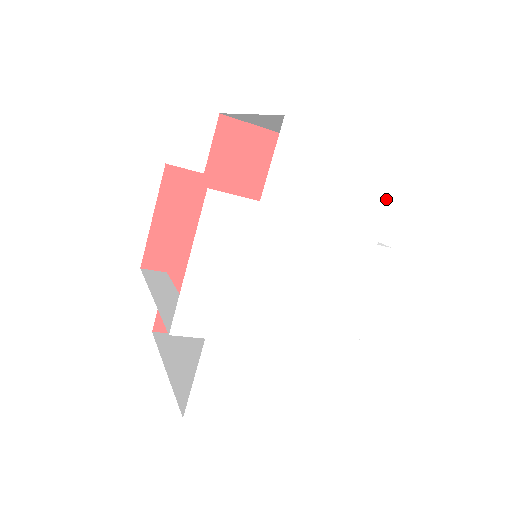
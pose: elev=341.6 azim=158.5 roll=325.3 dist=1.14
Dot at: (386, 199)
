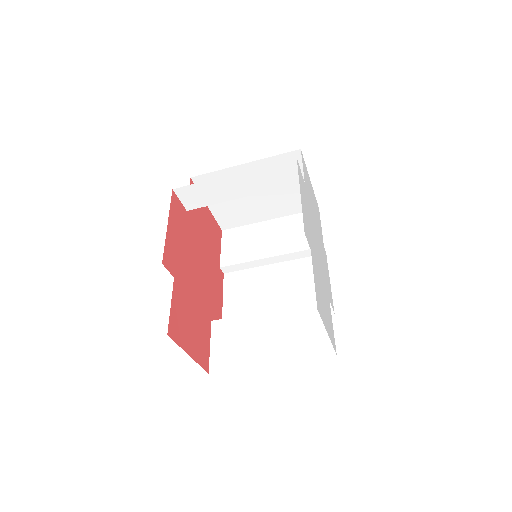
Dot at: (320, 223)
